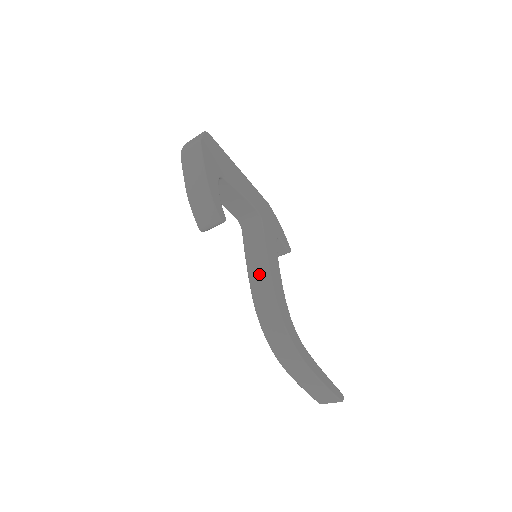
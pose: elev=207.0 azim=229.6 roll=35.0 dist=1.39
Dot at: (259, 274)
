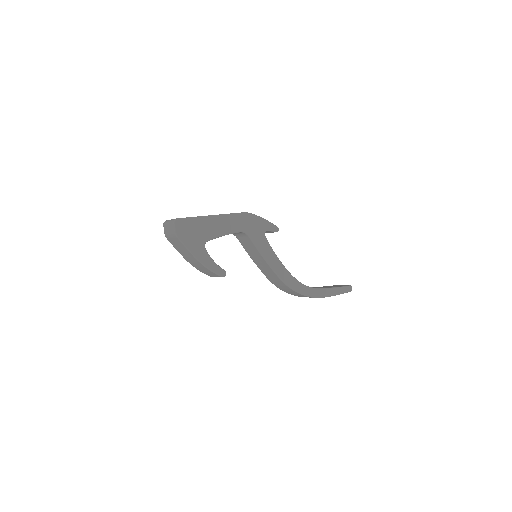
Dot at: (264, 267)
